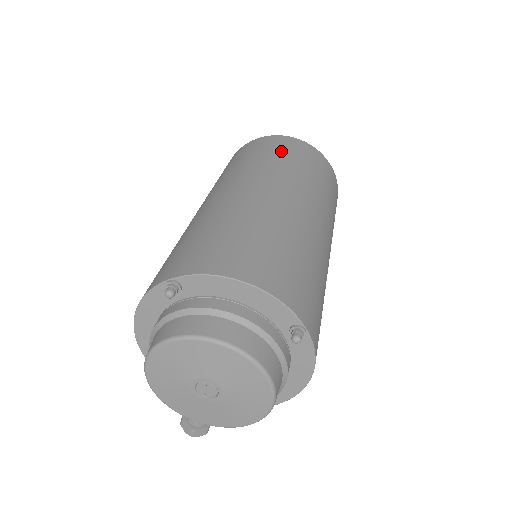
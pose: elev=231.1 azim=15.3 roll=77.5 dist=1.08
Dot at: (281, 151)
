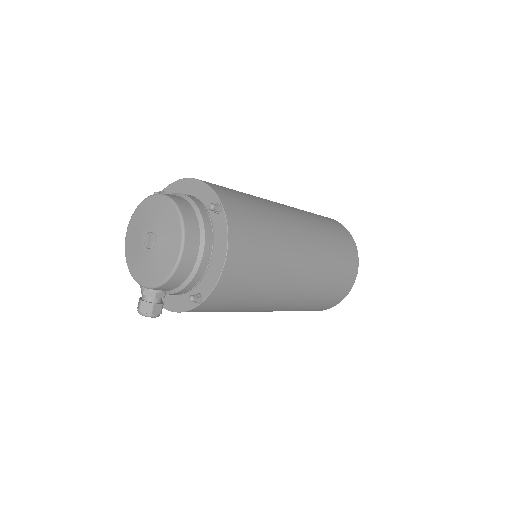
Dot at: occluded
